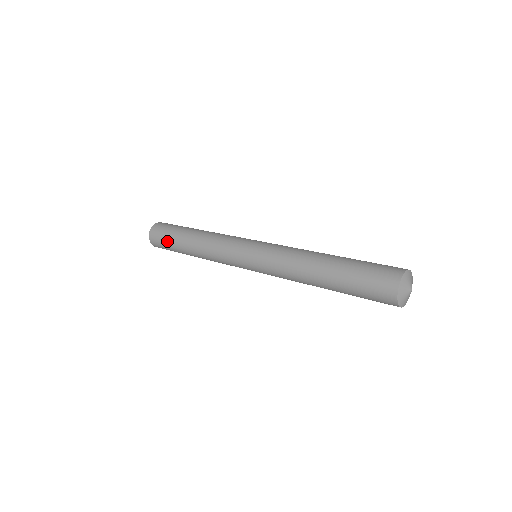
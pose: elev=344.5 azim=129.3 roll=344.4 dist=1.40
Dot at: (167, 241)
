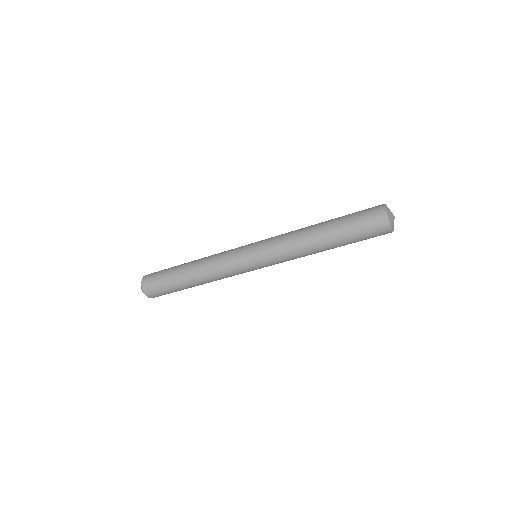
Dot at: (165, 270)
